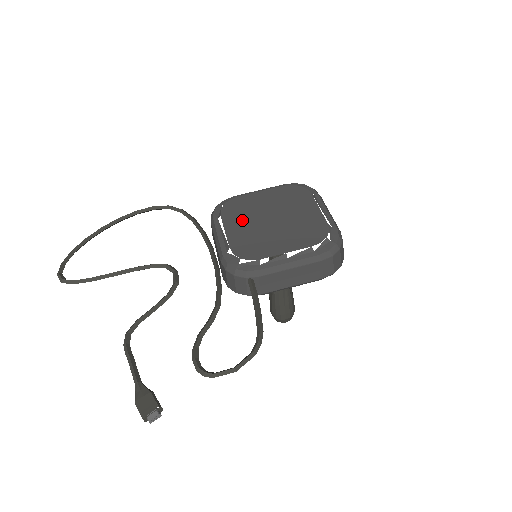
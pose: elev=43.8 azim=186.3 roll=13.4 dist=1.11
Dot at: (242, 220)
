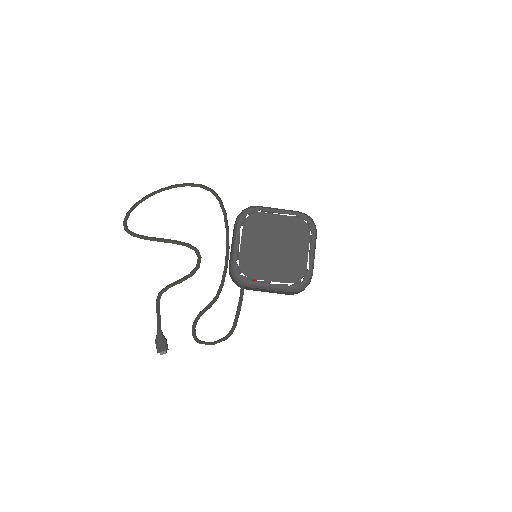
Dot at: (255, 238)
